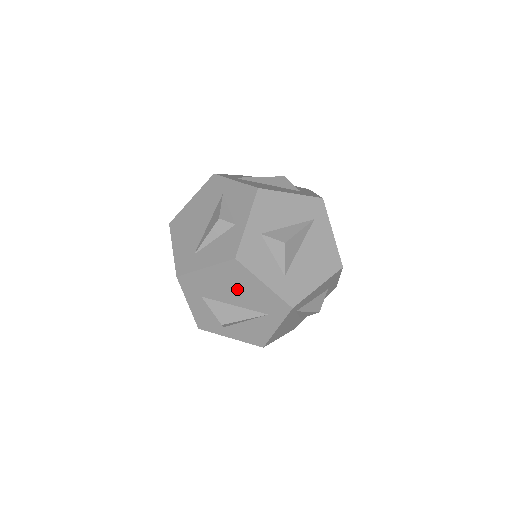
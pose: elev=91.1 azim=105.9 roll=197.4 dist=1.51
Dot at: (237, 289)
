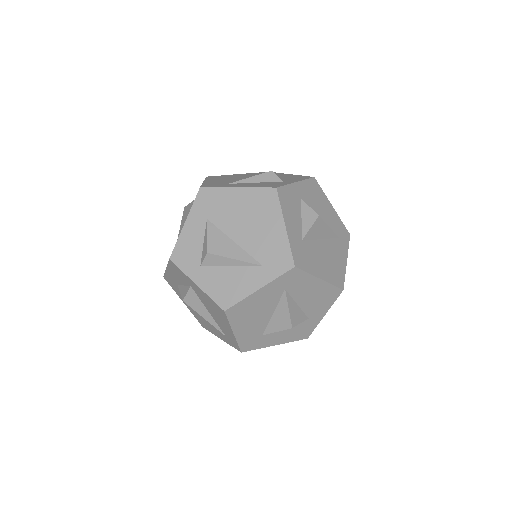
Dot at: (252, 223)
